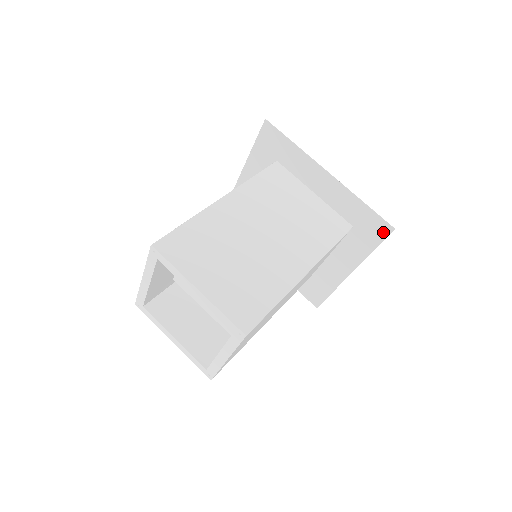
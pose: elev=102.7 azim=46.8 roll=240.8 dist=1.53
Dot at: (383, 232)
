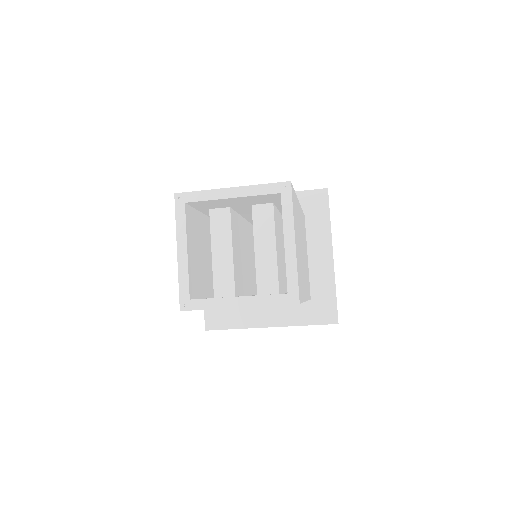
Dot at: (328, 319)
